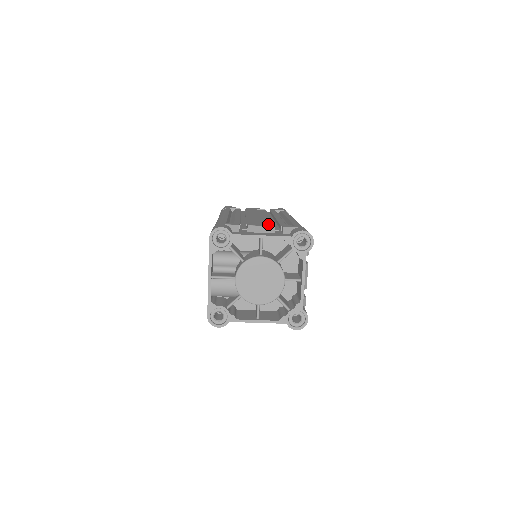
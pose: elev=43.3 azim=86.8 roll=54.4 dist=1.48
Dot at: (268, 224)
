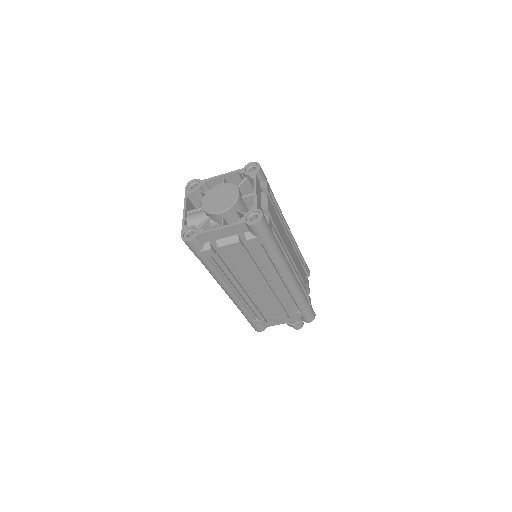
Dot at: occluded
